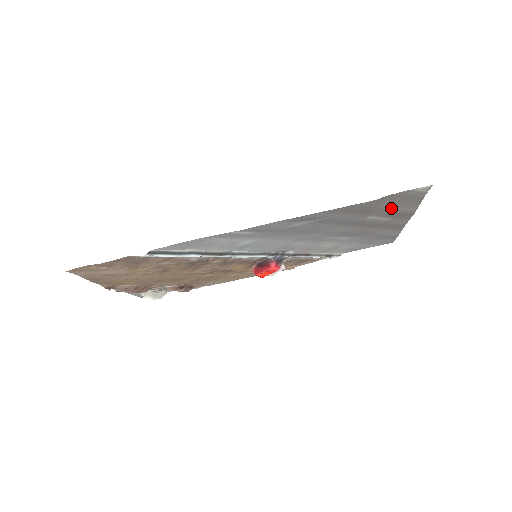
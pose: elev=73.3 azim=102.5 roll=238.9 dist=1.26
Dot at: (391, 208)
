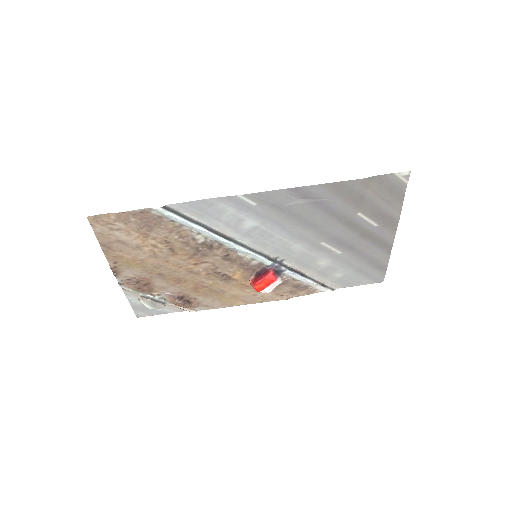
Dot at: (377, 202)
